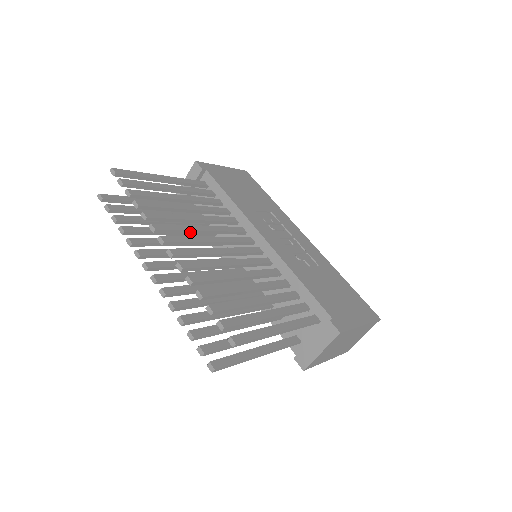
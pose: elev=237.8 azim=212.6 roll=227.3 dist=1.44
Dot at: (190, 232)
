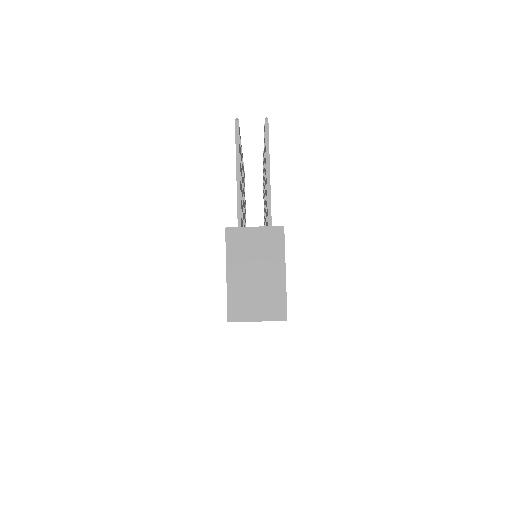
Dot at: occluded
